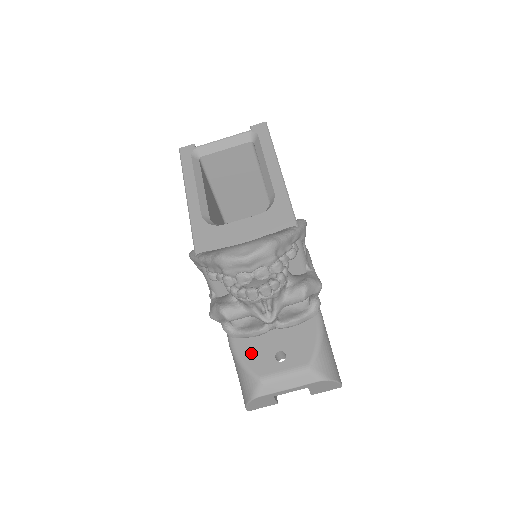
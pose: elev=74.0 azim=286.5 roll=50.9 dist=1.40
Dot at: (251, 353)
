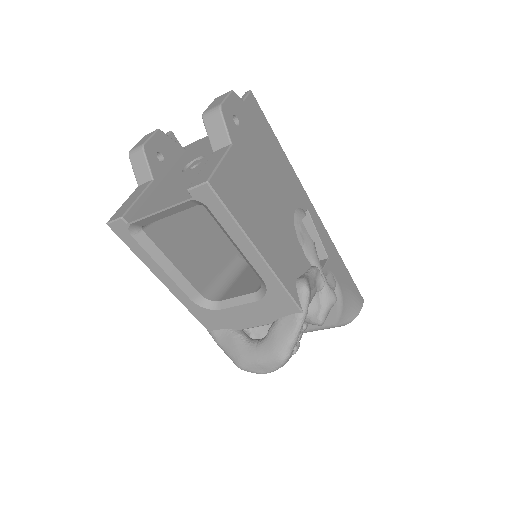
Dot at: occluded
